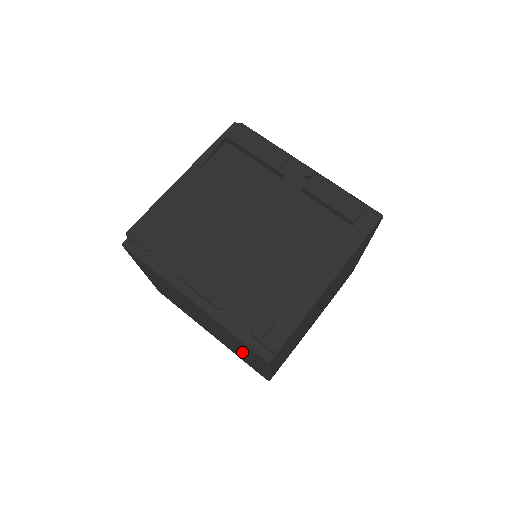
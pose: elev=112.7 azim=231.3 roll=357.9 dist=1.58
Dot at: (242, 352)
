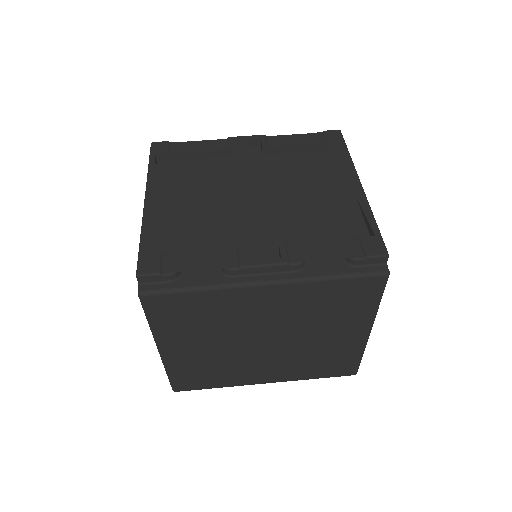
Dot at: (331, 333)
